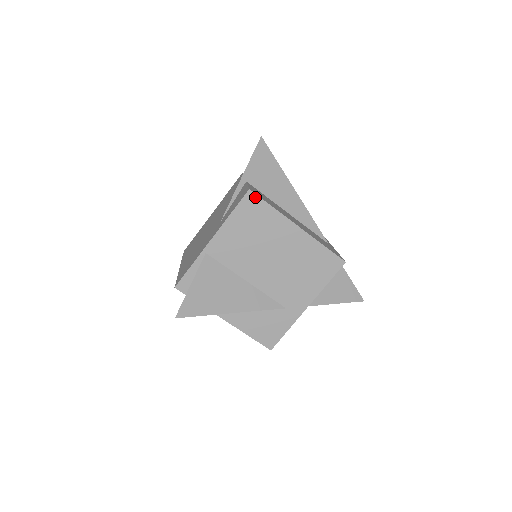
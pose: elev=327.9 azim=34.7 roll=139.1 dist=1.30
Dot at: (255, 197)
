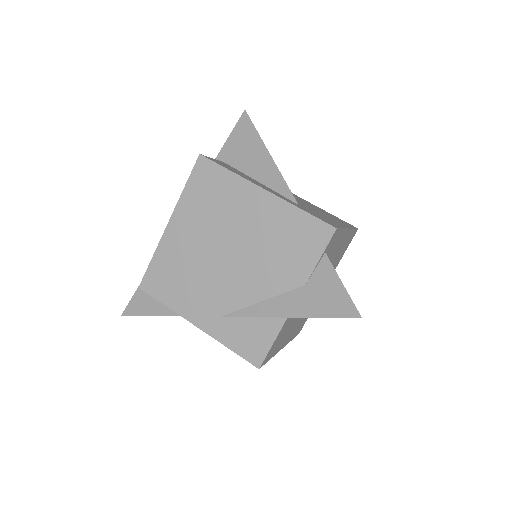
Dot at: occluded
